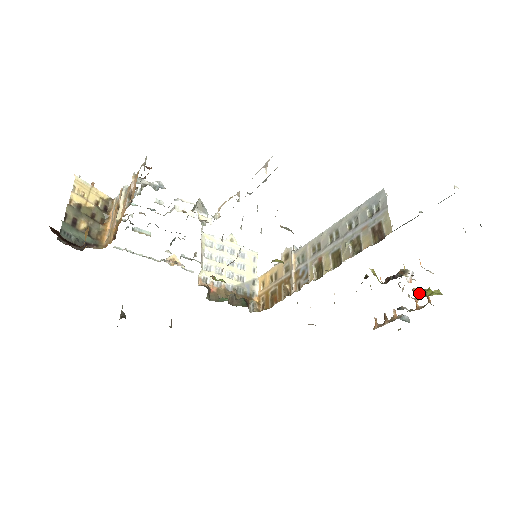
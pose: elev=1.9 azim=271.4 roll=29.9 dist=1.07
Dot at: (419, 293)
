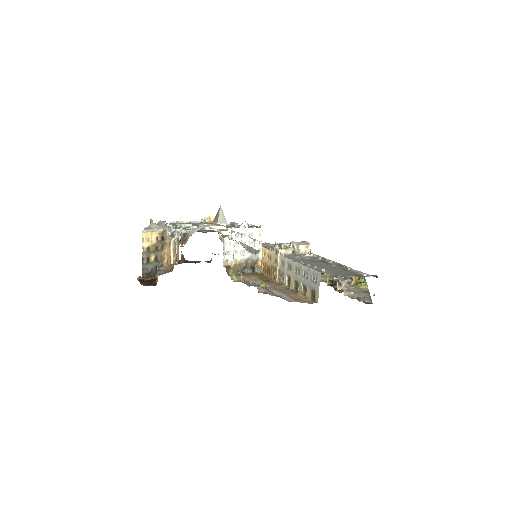
Dot at: (355, 280)
